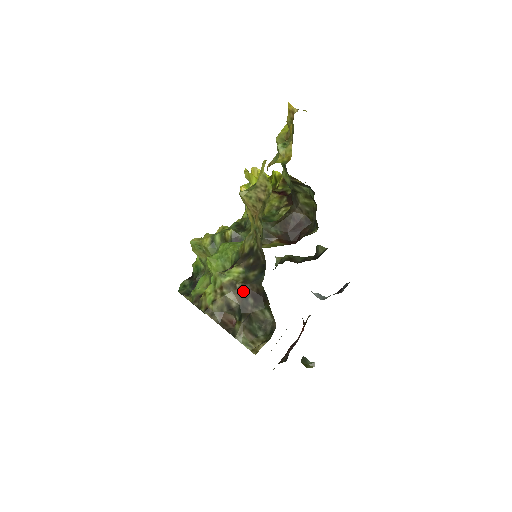
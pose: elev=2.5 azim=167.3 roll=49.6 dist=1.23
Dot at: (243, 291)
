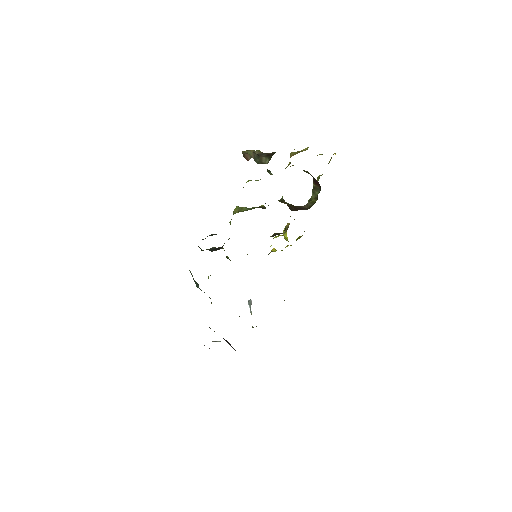
Dot at: (265, 153)
